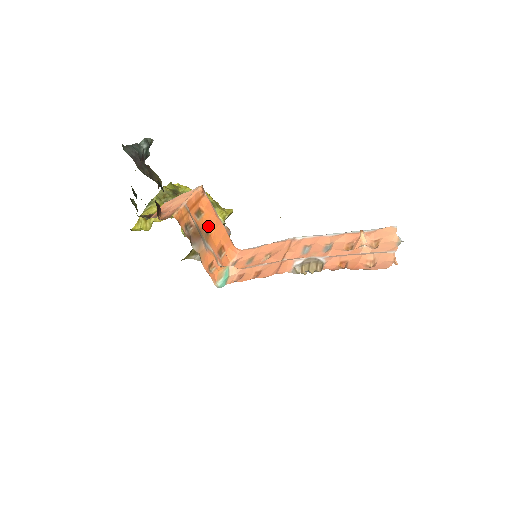
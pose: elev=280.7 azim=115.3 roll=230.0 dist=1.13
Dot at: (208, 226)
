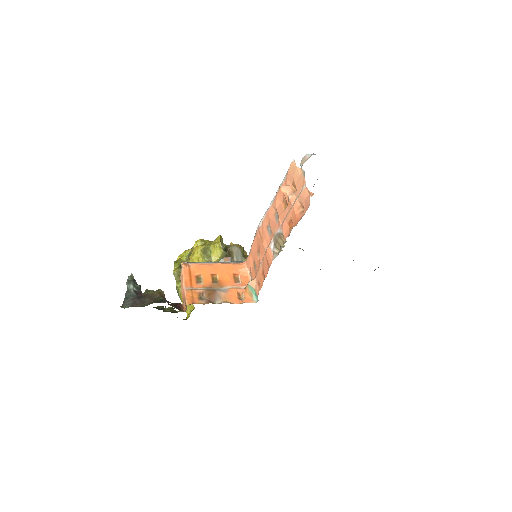
Dot at: (212, 277)
